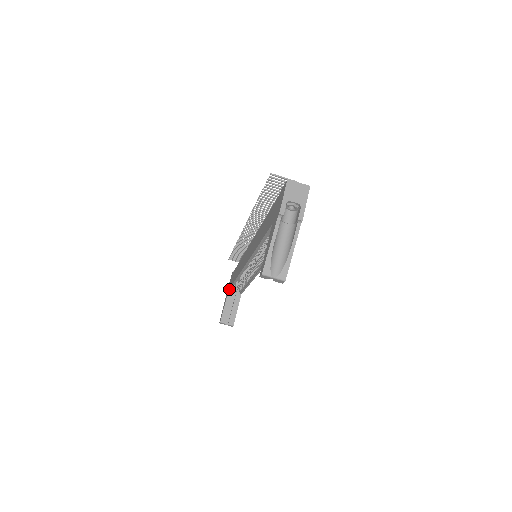
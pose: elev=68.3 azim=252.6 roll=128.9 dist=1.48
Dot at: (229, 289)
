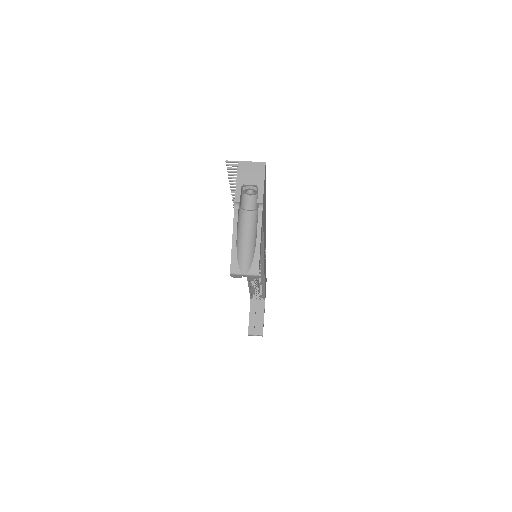
Dot at: (250, 297)
